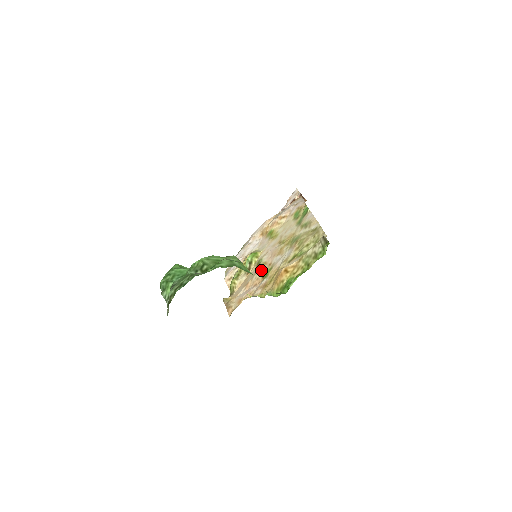
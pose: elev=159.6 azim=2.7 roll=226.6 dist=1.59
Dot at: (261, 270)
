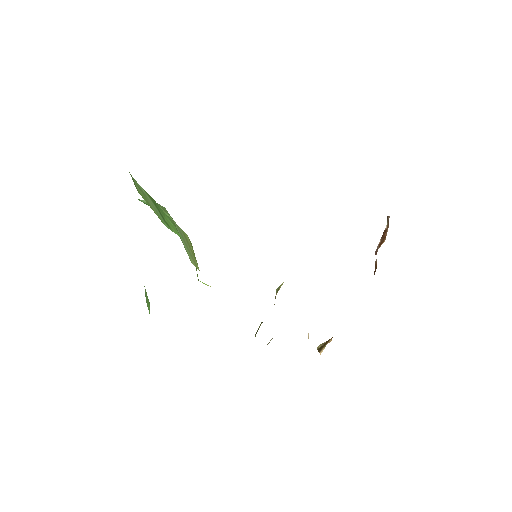
Dot at: occluded
